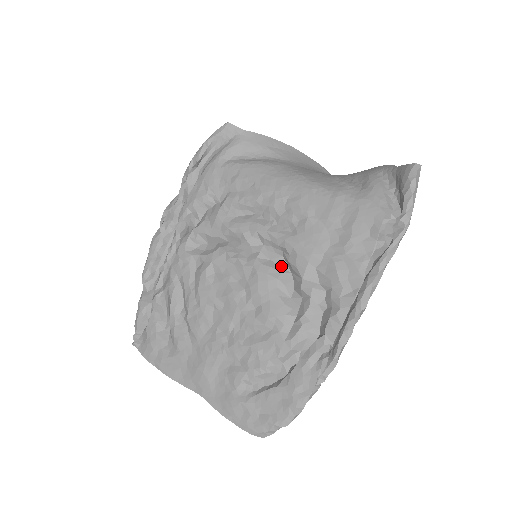
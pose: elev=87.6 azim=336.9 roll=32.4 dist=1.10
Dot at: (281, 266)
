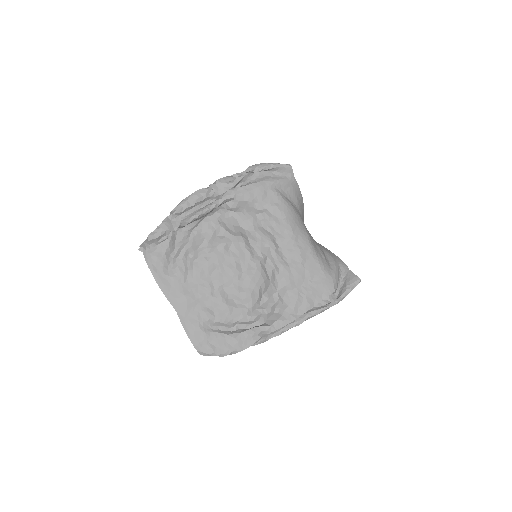
Dot at: (268, 274)
